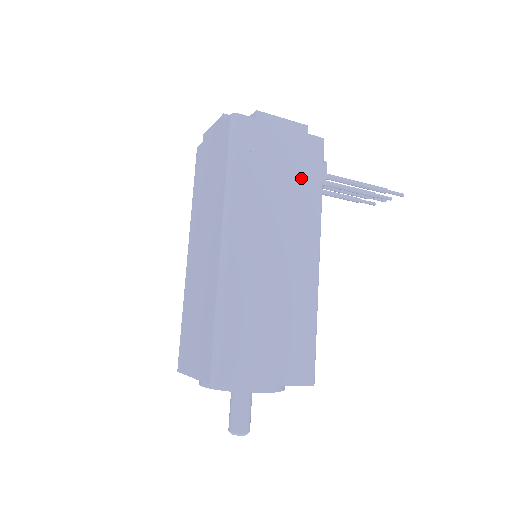
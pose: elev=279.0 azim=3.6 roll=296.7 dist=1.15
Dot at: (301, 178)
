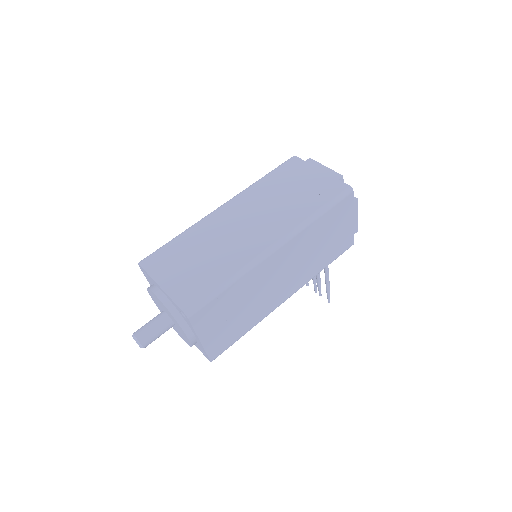
Dot at: (328, 253)
